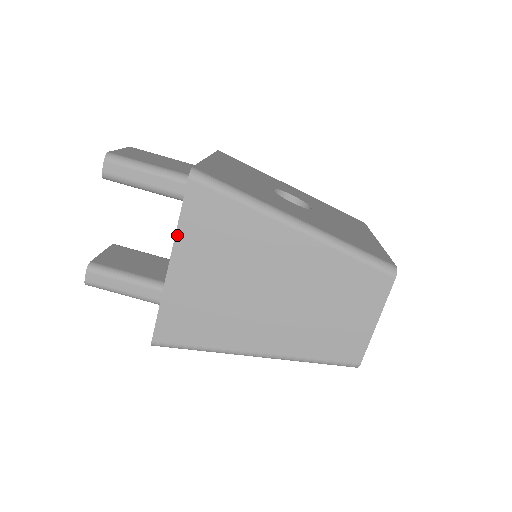
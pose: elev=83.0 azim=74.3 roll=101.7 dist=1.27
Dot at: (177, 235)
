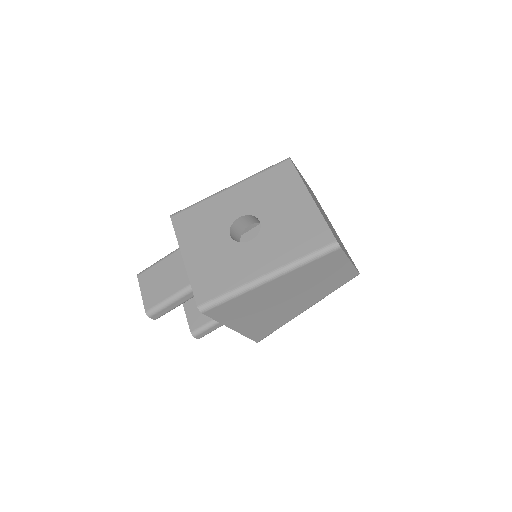
Dot at: (223, 324)
